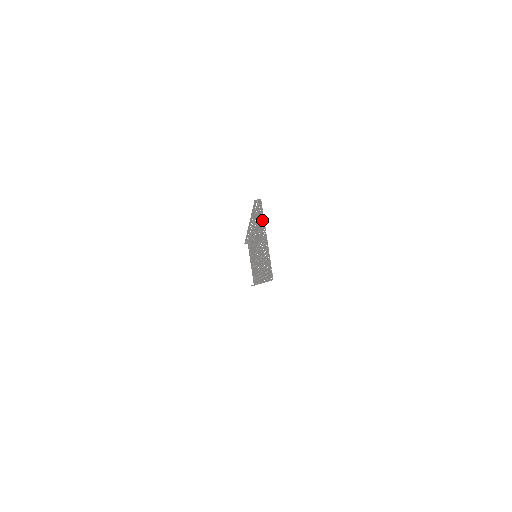
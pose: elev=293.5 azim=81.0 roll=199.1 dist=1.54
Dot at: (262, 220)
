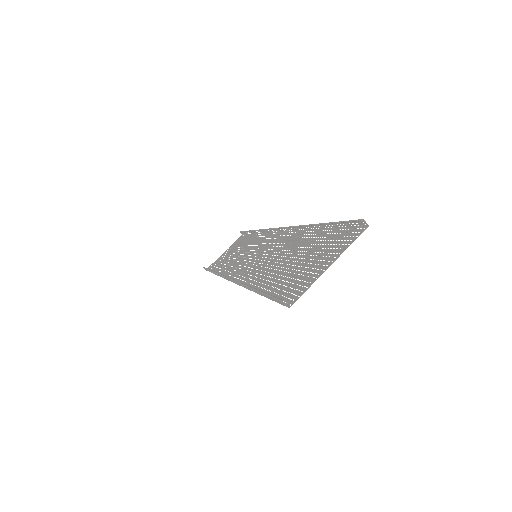
Dot at: (340, 243)
